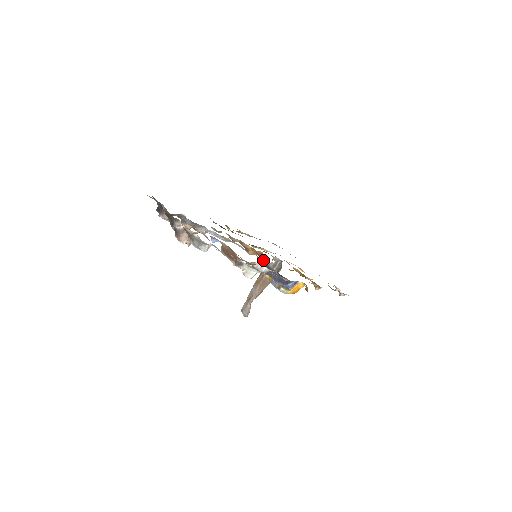
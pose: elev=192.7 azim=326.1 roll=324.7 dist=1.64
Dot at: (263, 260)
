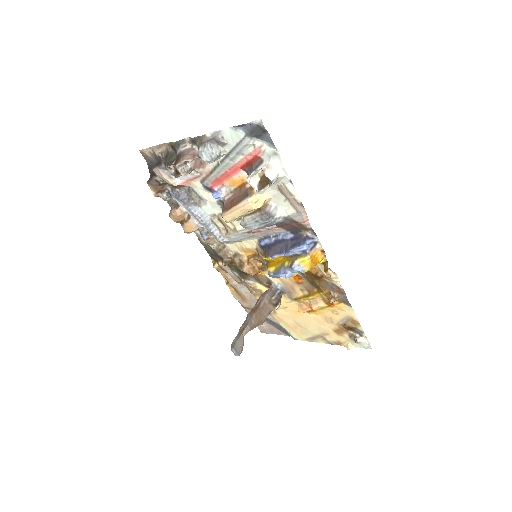
Dot at: (270, 235)
